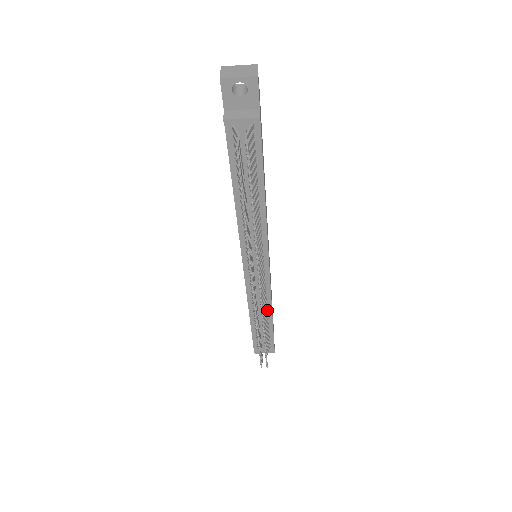
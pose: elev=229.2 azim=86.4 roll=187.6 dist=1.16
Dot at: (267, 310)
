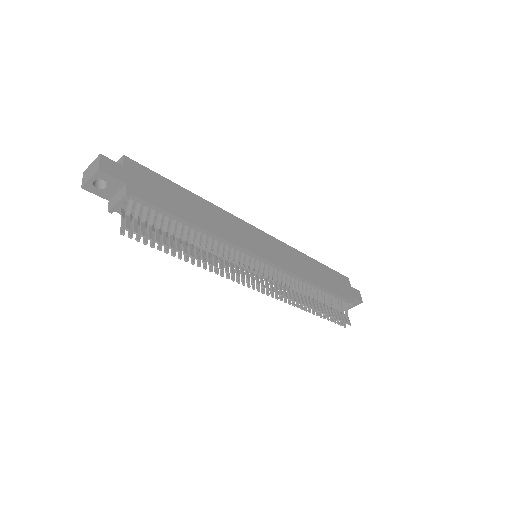
Dot at: (309, 285)
